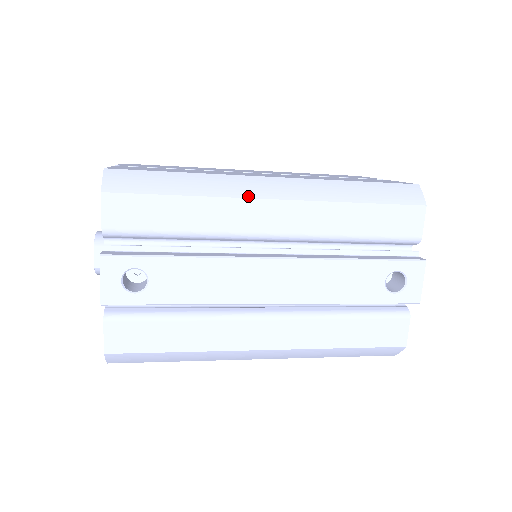
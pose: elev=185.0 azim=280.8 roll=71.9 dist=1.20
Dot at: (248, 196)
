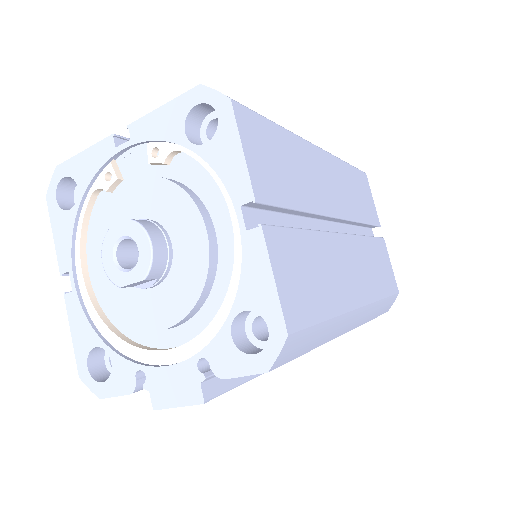
Dot at: (340, 335)
